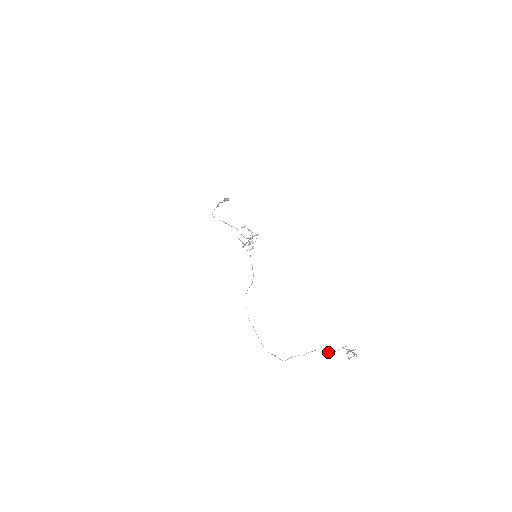
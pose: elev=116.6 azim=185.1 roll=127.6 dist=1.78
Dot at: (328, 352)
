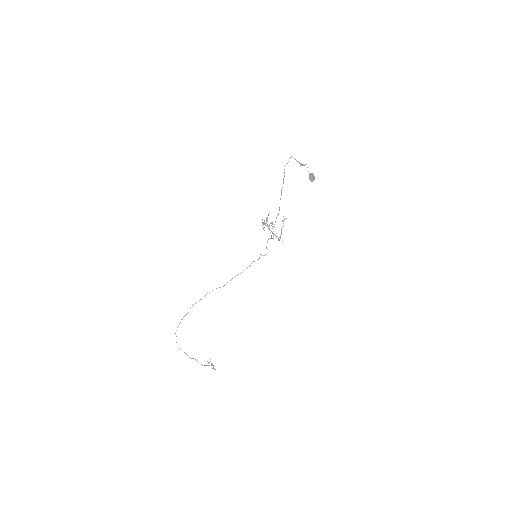
Dot at: occluded
